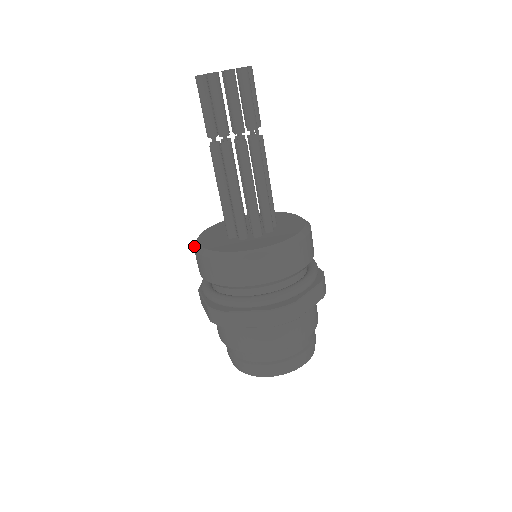
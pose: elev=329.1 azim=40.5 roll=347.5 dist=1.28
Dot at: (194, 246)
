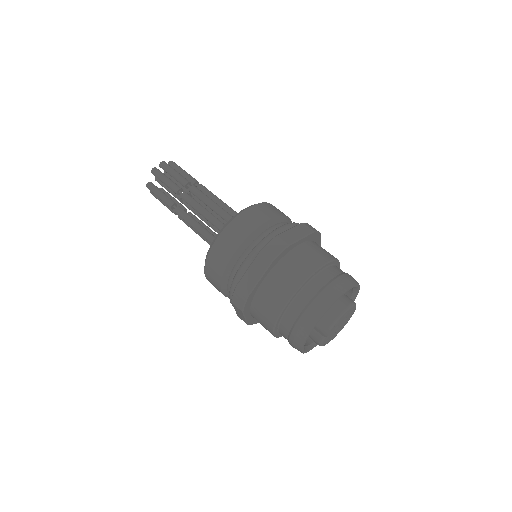
Dot at: (211, 245)
